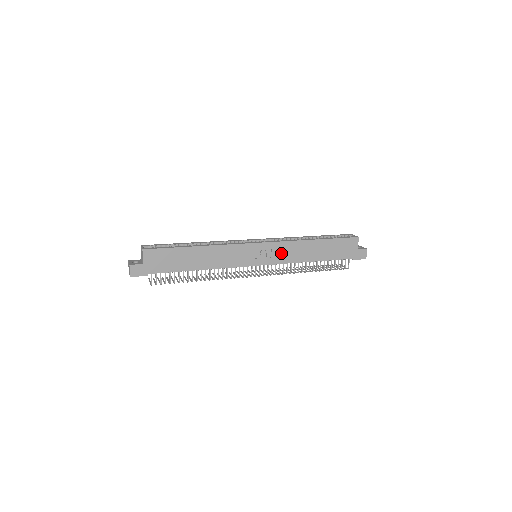
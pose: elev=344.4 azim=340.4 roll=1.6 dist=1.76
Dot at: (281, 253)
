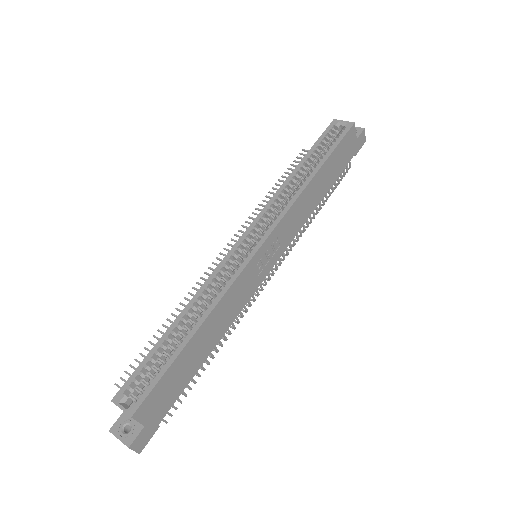
Dot at: (288, 229)
